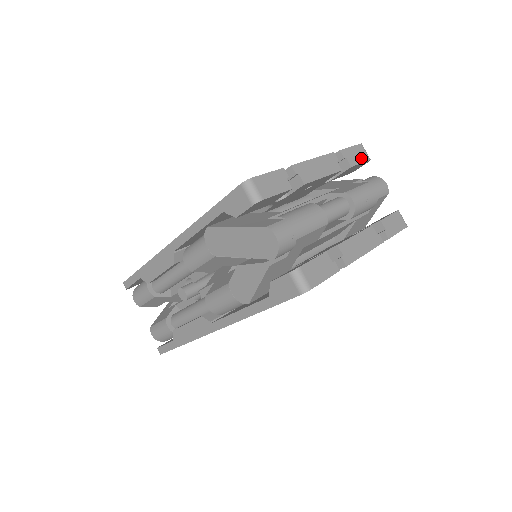
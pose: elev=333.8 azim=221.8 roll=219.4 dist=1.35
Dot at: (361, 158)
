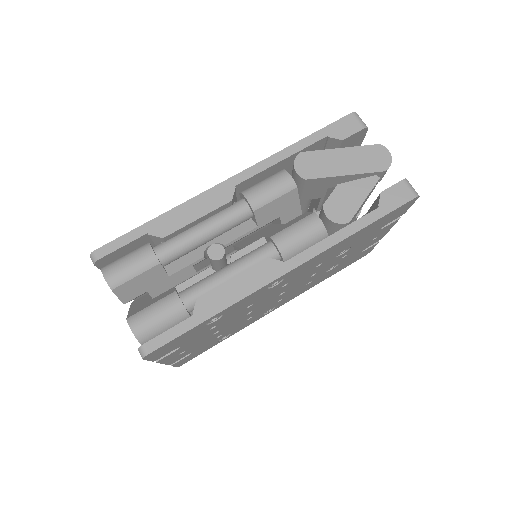
Dot at: occluded
